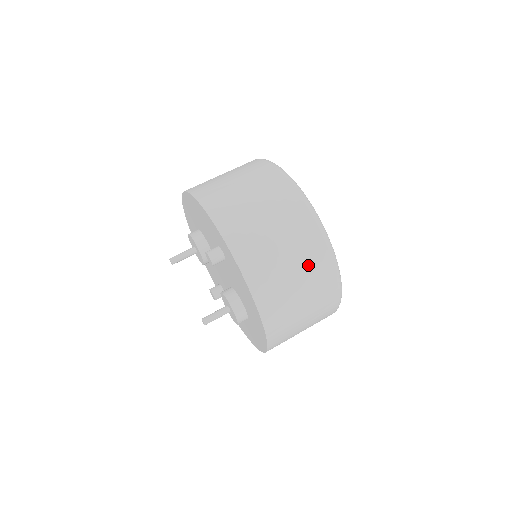
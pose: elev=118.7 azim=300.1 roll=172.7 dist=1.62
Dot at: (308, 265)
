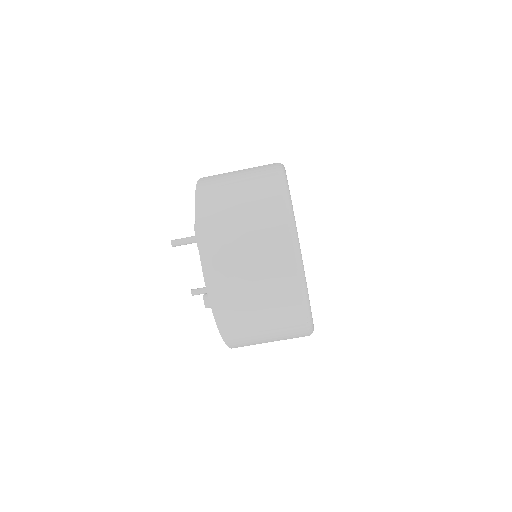
Dot at: (286, 339)
